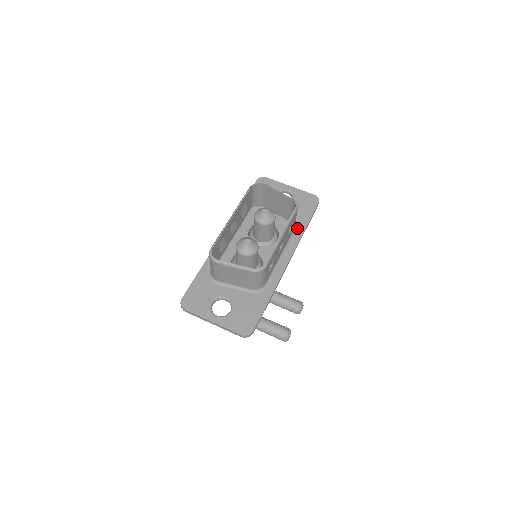
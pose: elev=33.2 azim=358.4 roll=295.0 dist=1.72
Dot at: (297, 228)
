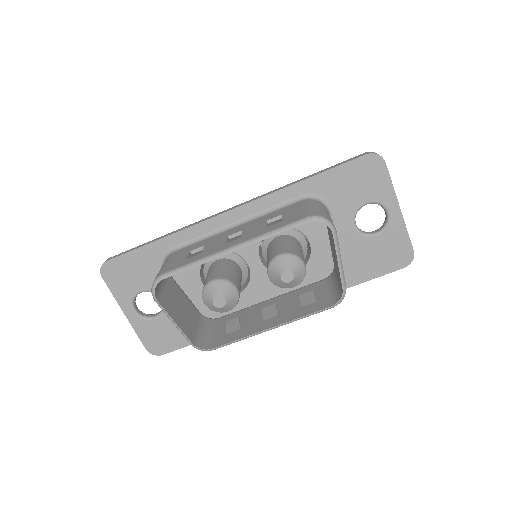
Dot at: occluded
